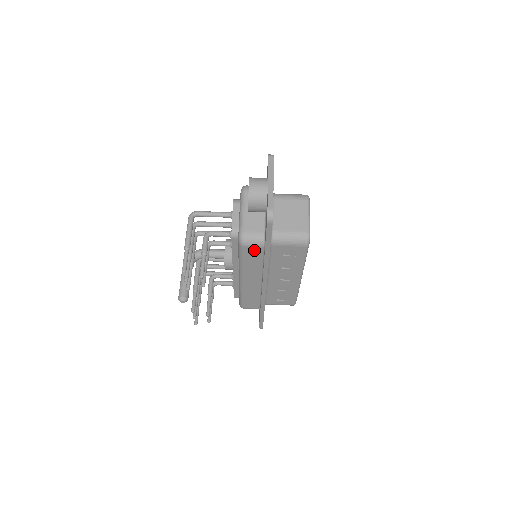
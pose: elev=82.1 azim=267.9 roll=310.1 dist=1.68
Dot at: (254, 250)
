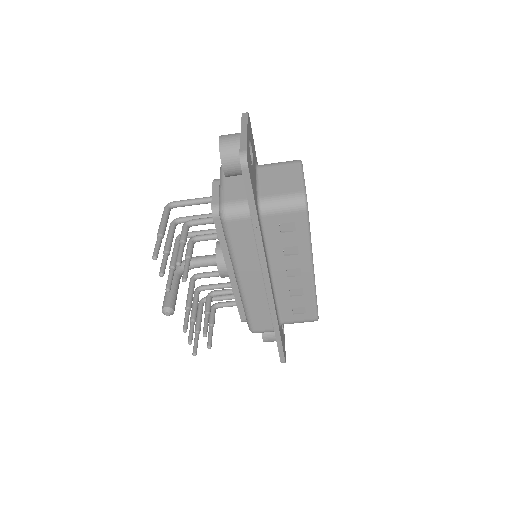
Dot at: (240, 225)
